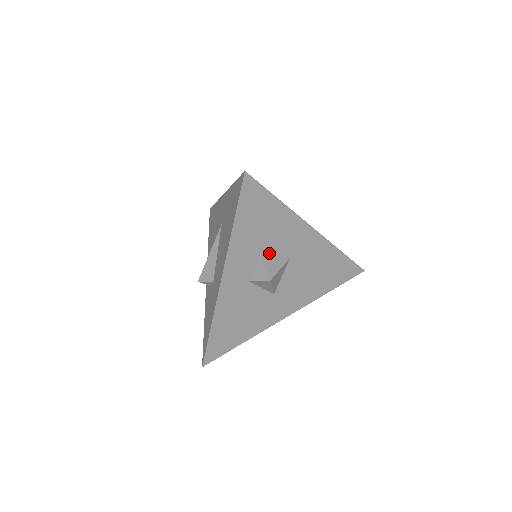
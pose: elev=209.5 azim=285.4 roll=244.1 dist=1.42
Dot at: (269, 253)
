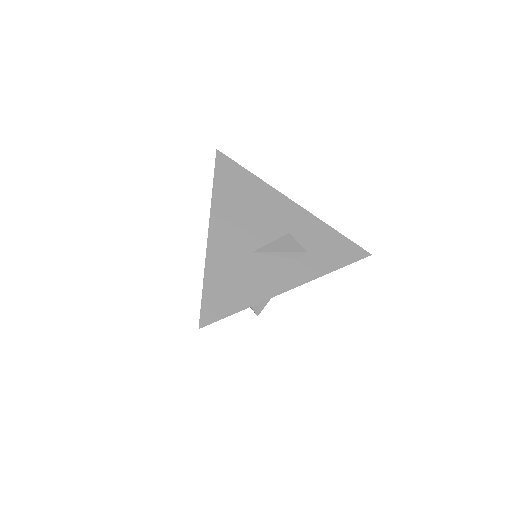
Dot at: occluded
